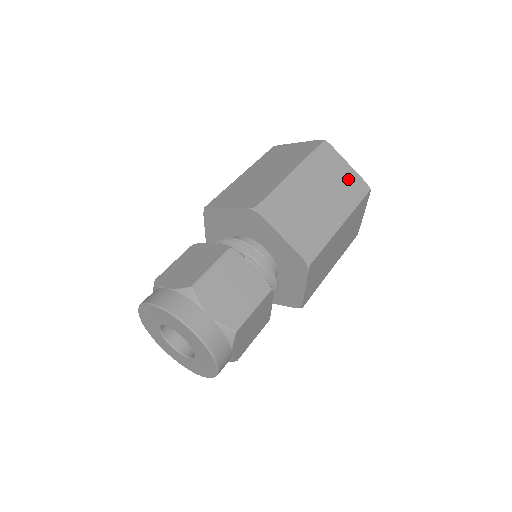
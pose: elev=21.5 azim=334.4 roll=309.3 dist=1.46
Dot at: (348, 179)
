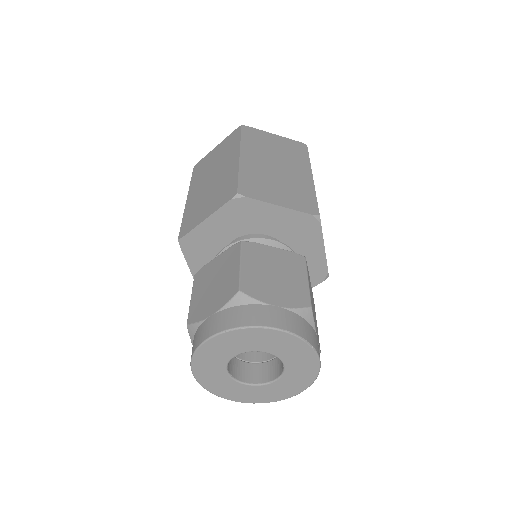
Dot at: (285, 145)
